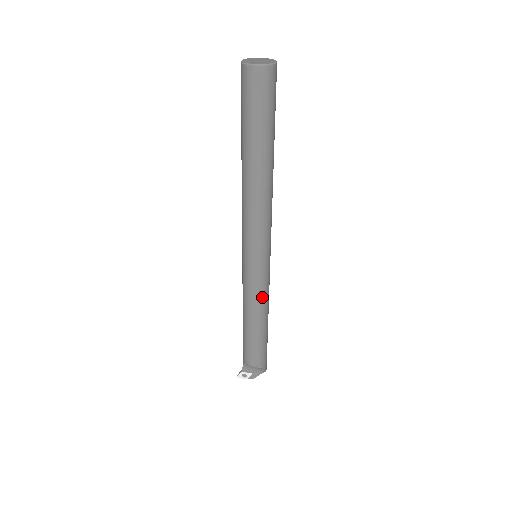
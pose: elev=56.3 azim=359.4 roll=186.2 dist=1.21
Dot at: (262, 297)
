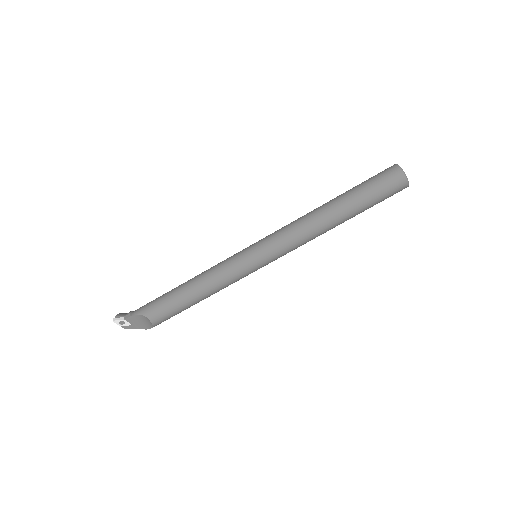
Dot at: occluded
